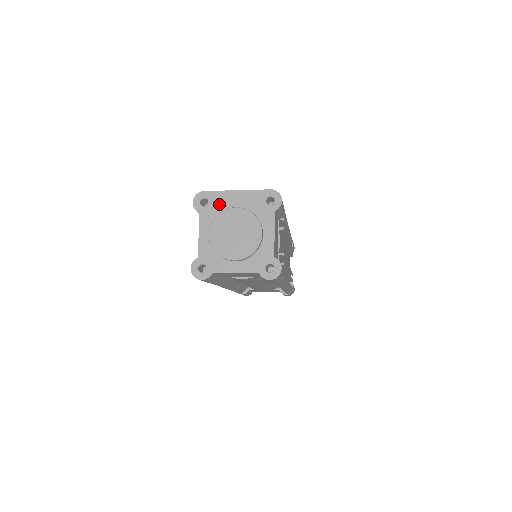
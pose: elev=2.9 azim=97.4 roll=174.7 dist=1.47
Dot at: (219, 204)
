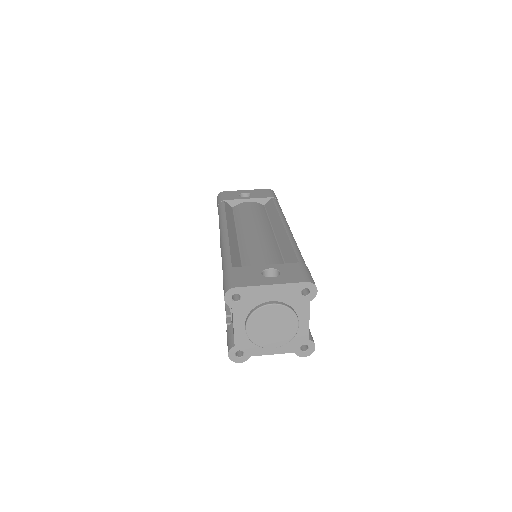
Dot at: (253, 299)
